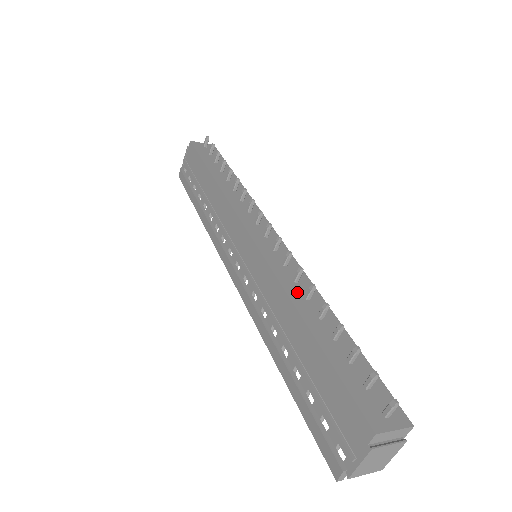
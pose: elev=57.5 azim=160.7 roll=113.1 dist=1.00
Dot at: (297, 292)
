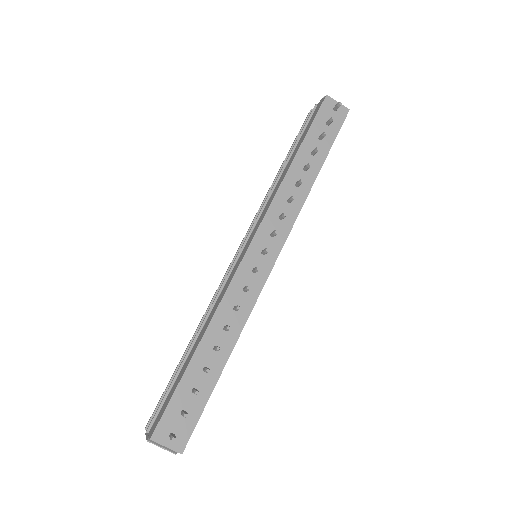
Dot at: (224, 318)
